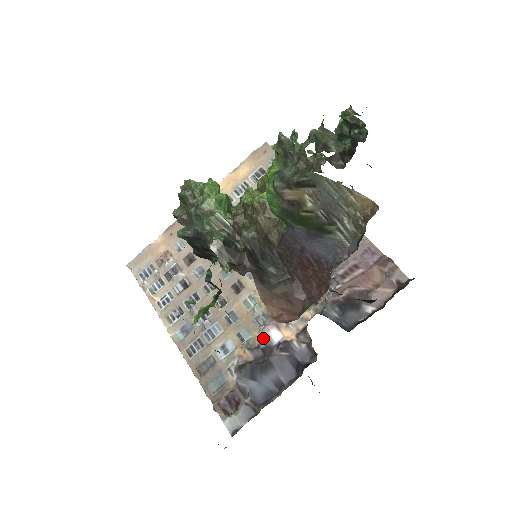
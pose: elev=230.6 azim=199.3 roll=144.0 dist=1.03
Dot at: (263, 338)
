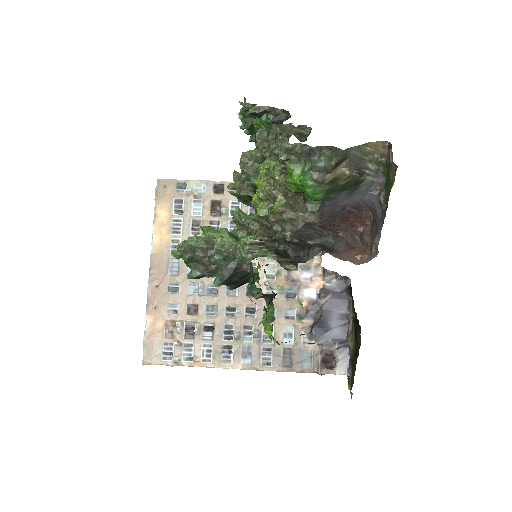
Dot at: (304, 303)
